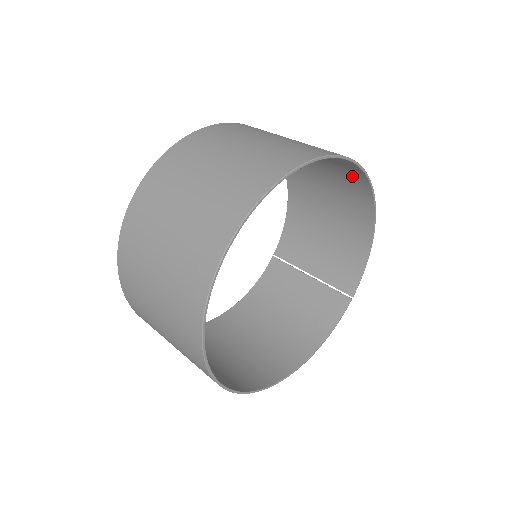
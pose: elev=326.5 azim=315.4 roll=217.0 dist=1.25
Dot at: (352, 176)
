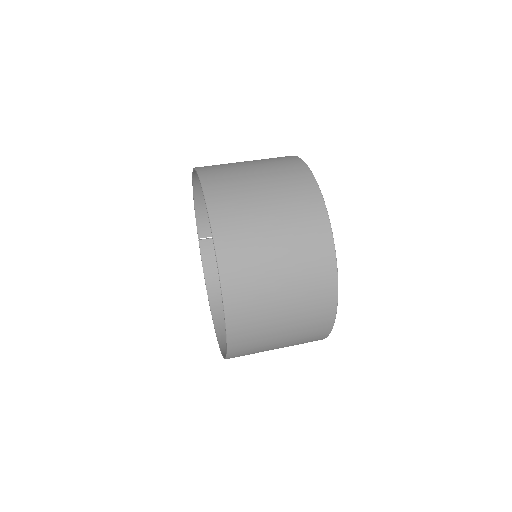
Dot at: occluded
